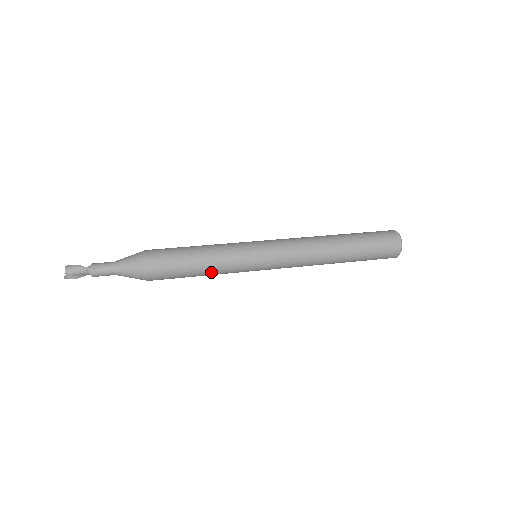
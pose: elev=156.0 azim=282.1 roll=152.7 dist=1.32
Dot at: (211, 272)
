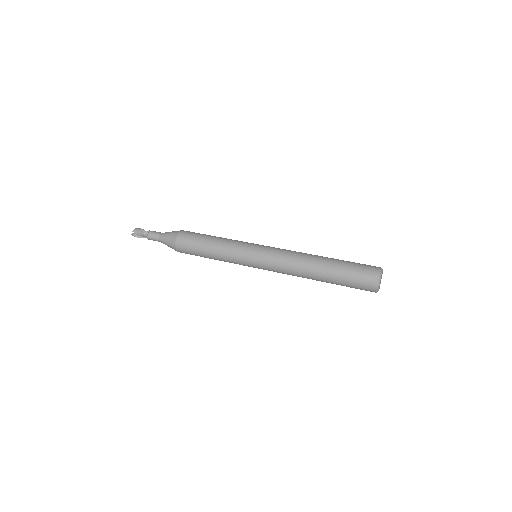
Dot at: (217, 255)
